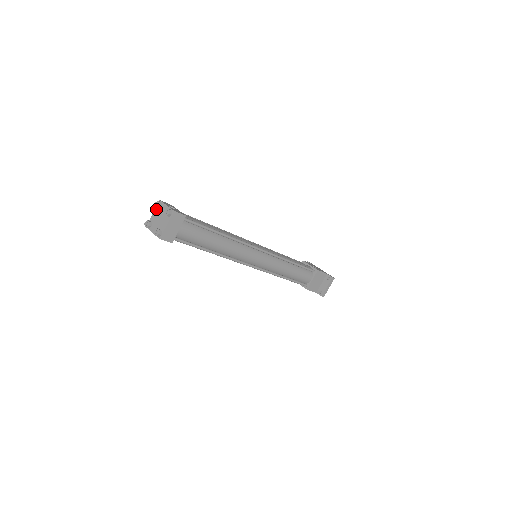
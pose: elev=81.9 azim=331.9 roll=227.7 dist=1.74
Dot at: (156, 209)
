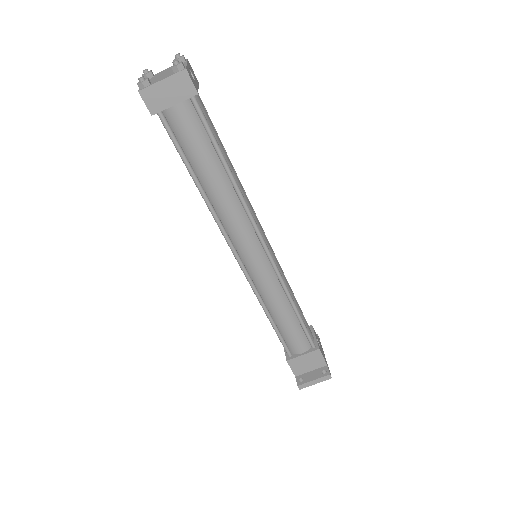
Dot at: occluded
